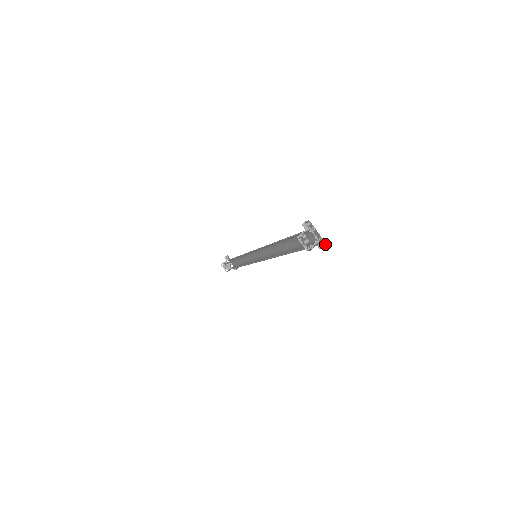
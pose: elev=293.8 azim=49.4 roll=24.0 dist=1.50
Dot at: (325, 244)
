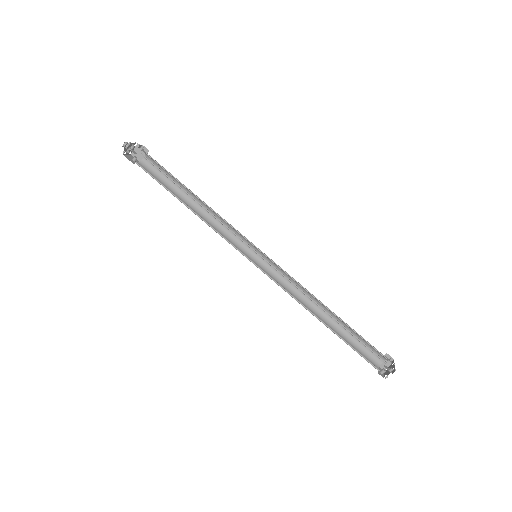
Dot at: (392, 359)
